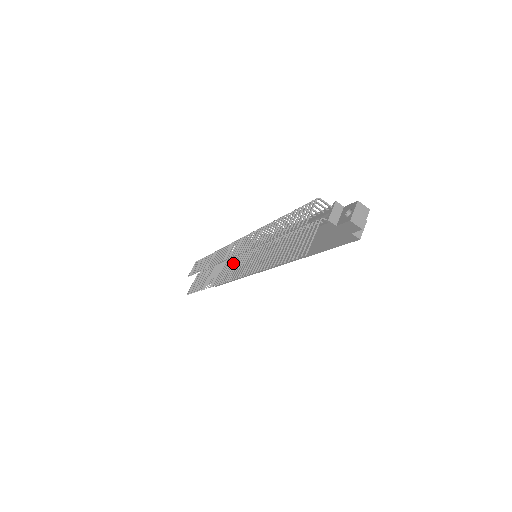
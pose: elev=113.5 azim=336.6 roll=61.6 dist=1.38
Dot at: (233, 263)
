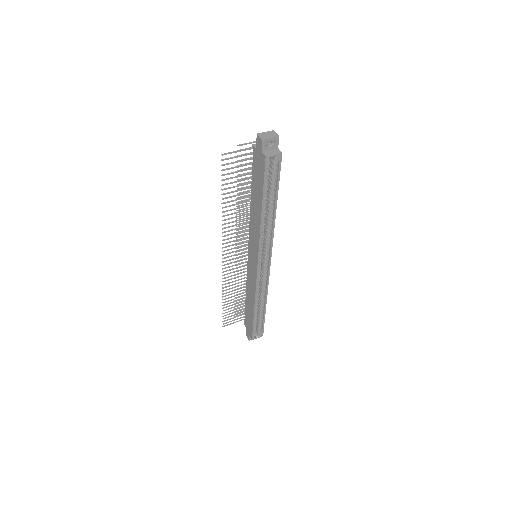
Dot at: (240, 260)
